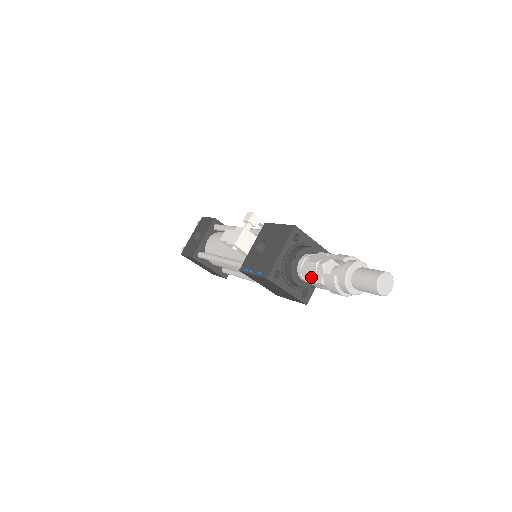
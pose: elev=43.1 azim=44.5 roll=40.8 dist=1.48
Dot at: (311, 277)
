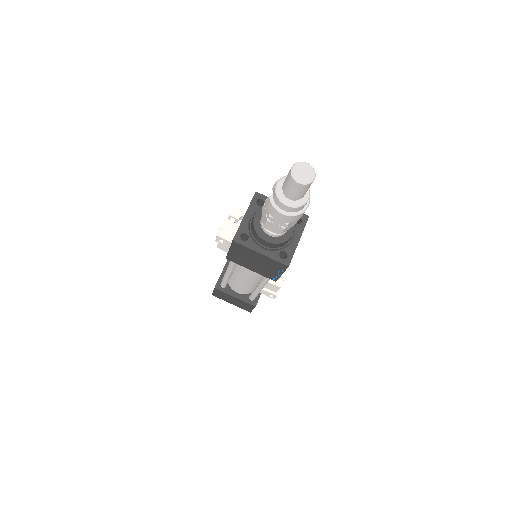
Dot at: (265, 219)
